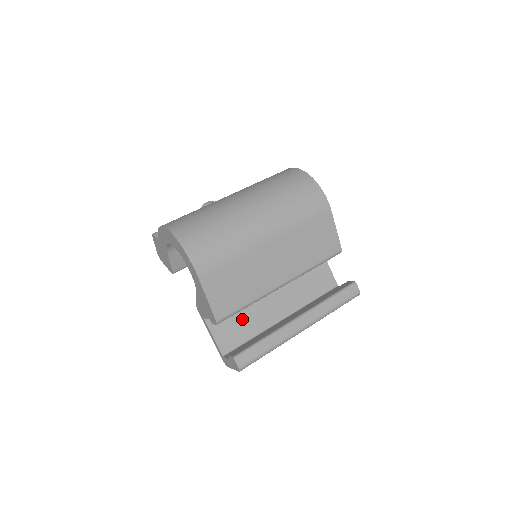
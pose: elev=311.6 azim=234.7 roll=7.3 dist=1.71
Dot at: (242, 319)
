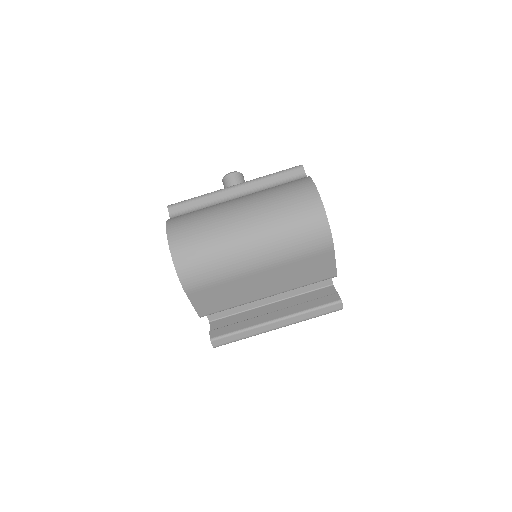
Dot at: occluded
